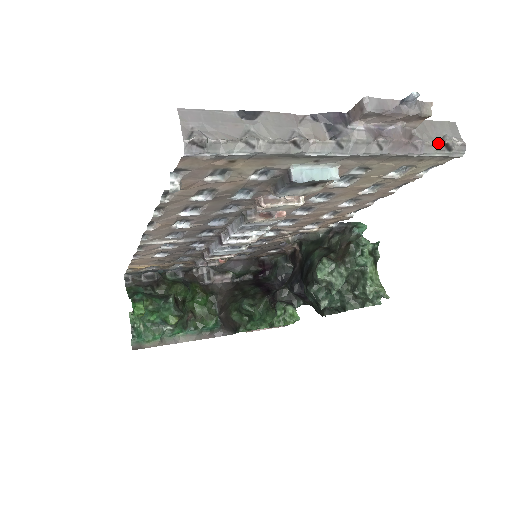
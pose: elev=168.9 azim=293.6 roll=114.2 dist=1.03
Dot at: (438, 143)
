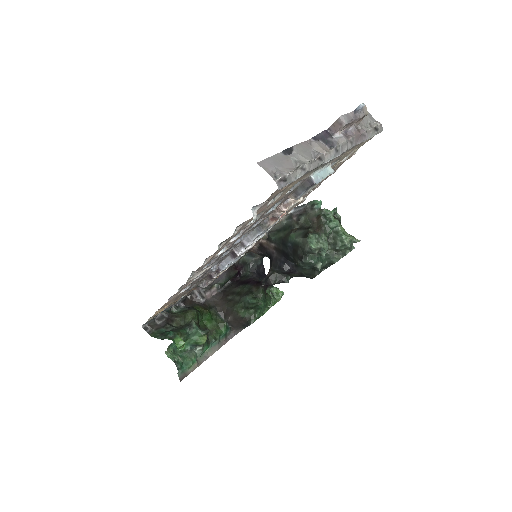
Dot at: (372, 129)
